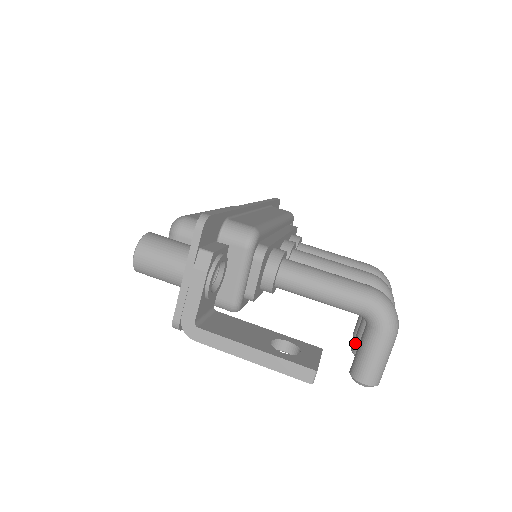
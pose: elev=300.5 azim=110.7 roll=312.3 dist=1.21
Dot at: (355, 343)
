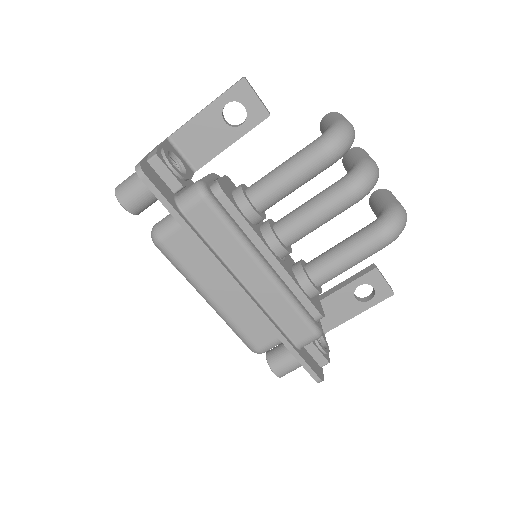
Dot at: occluded
